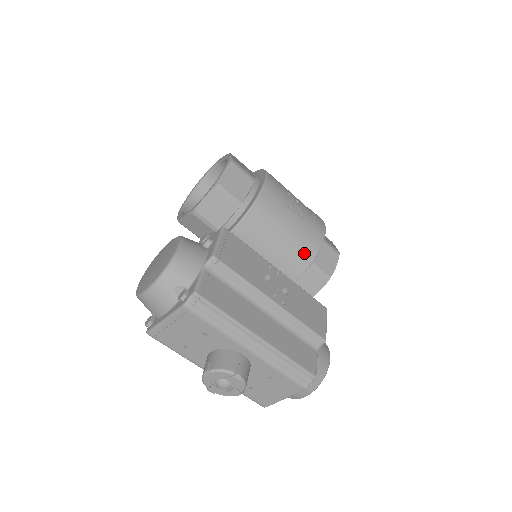
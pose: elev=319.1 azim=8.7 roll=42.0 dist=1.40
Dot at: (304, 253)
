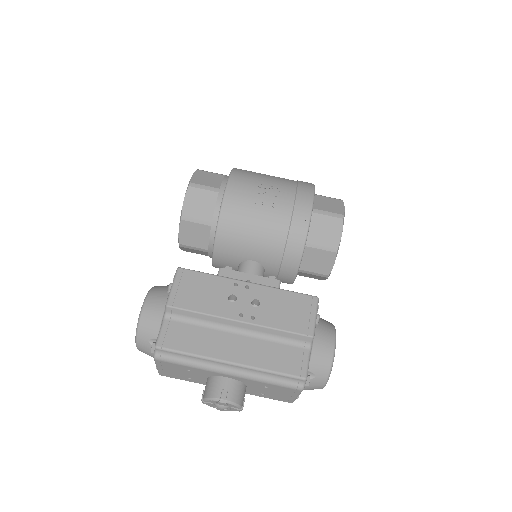
Dot at: (291, 241)
